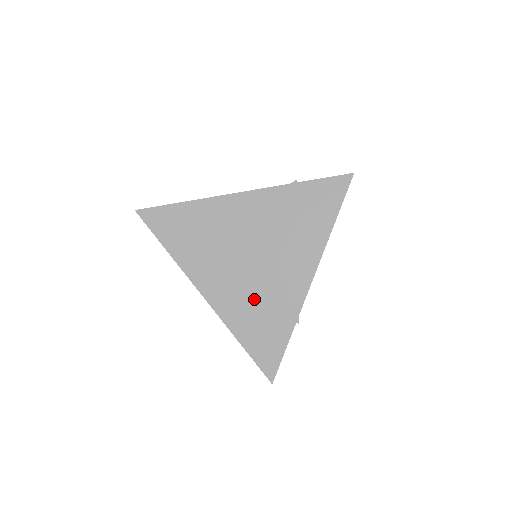
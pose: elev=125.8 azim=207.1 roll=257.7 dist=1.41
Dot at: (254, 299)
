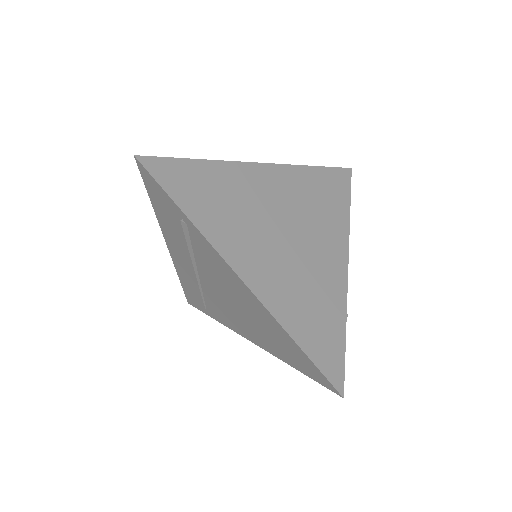
Dot at: (300, 286)
